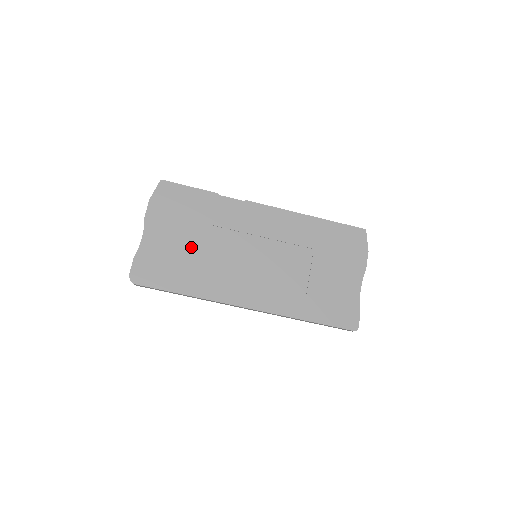
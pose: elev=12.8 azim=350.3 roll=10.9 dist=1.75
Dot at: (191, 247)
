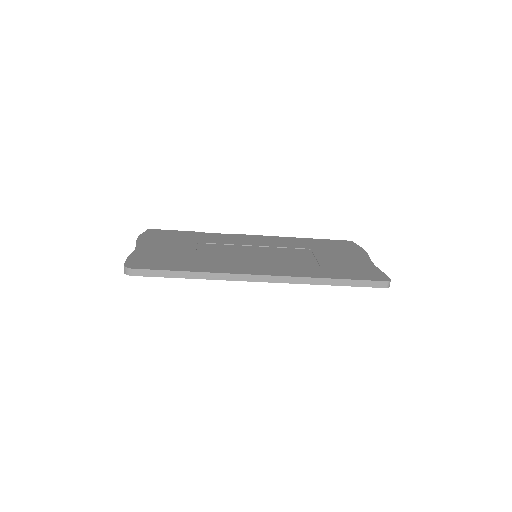
Dot at: (187, 251)
